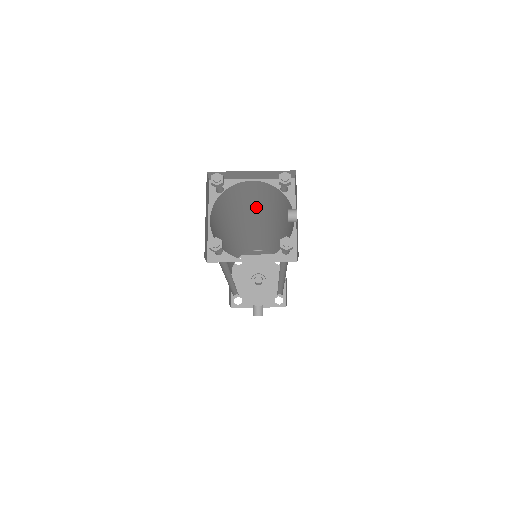
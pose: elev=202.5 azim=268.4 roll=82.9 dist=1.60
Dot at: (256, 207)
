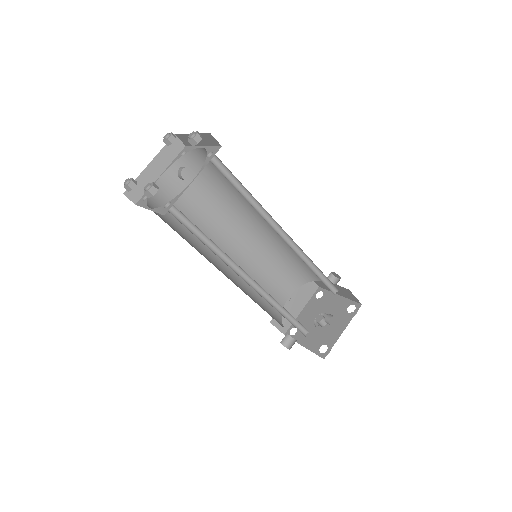
Dot at: occluded
